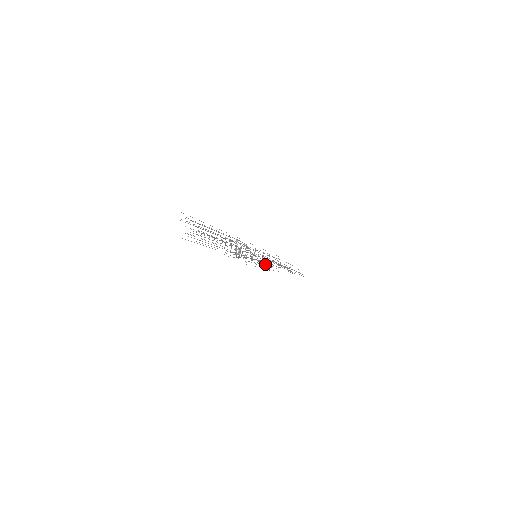
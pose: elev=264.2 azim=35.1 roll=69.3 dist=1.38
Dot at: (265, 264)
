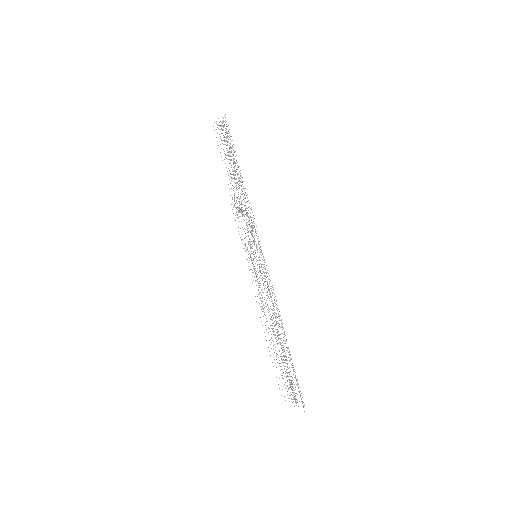
Dot at: (265, 322)
